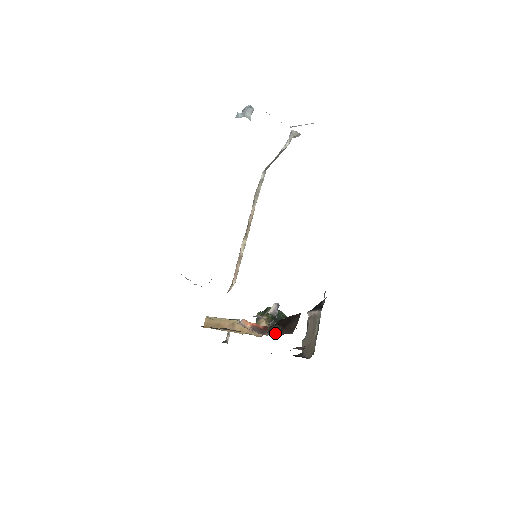
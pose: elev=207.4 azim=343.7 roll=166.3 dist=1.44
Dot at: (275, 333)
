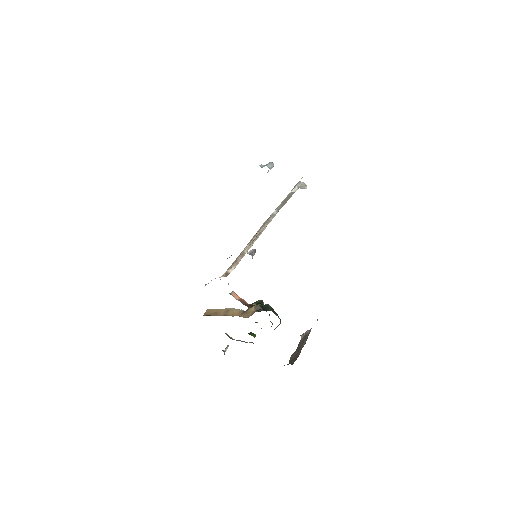
Dot at: (257, 304)
